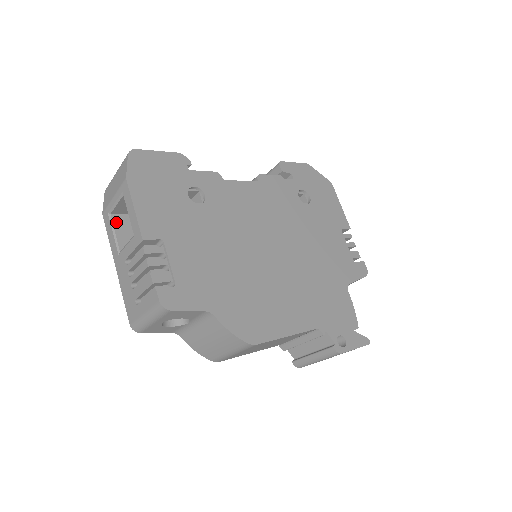
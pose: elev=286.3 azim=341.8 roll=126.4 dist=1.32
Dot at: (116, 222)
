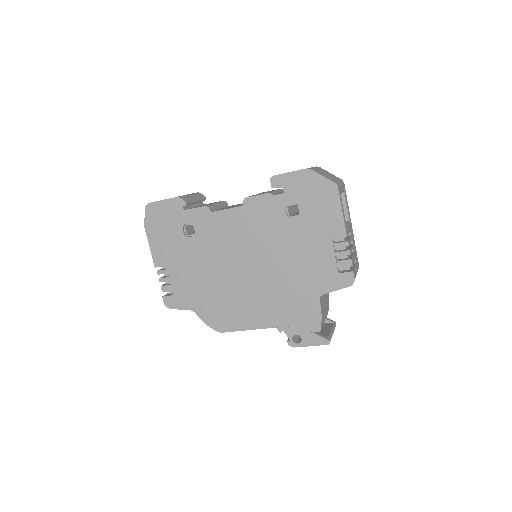
Dot at: occluded
